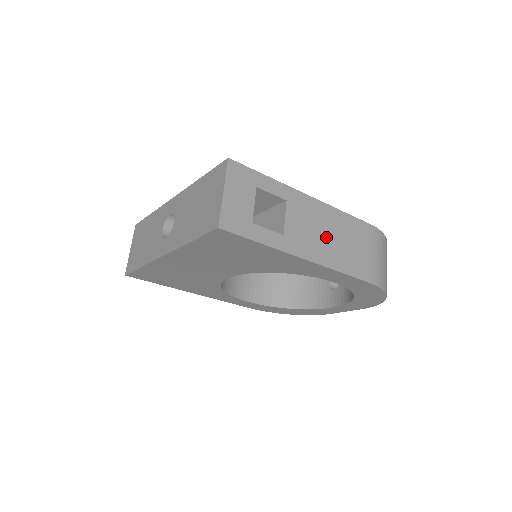
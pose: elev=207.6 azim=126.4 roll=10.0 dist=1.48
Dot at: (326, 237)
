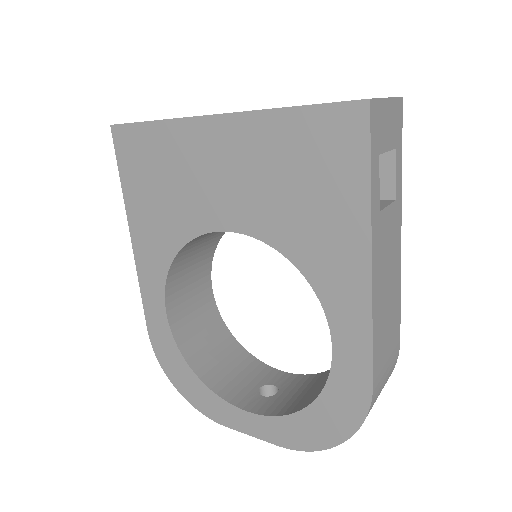
Dot at: (387, 281)
